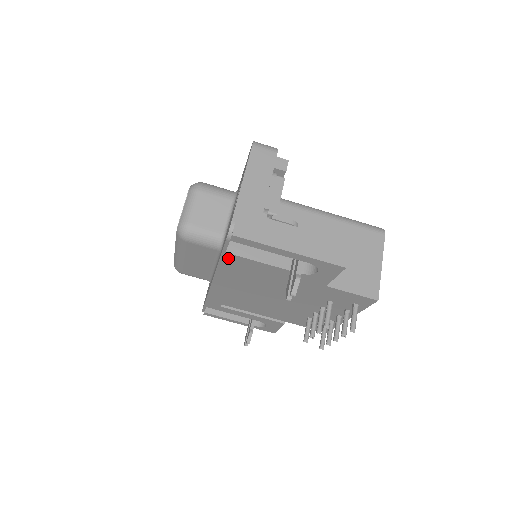
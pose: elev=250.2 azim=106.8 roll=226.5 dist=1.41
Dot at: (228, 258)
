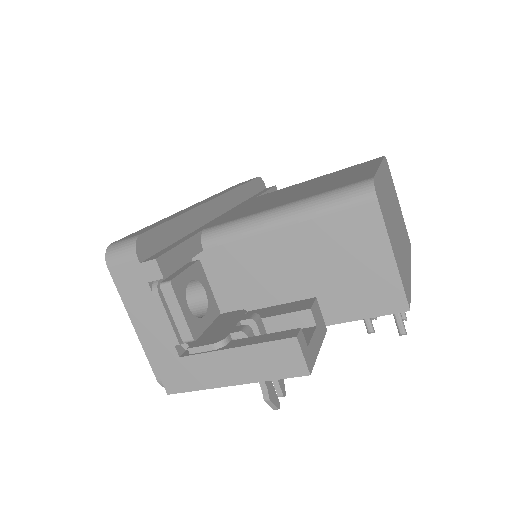
Dot at: occluded
